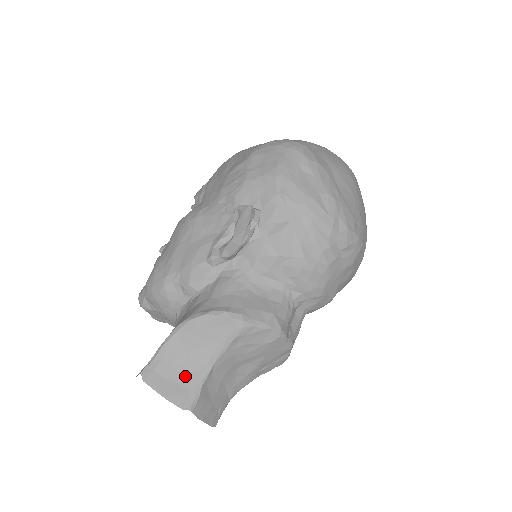
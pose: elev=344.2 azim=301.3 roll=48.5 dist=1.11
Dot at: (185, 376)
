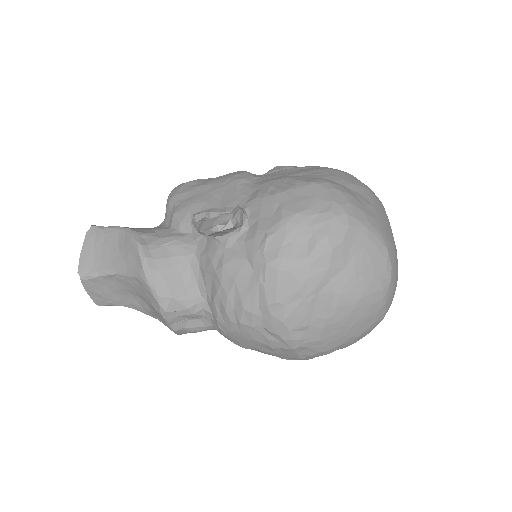
Dot at: (101, 259)
